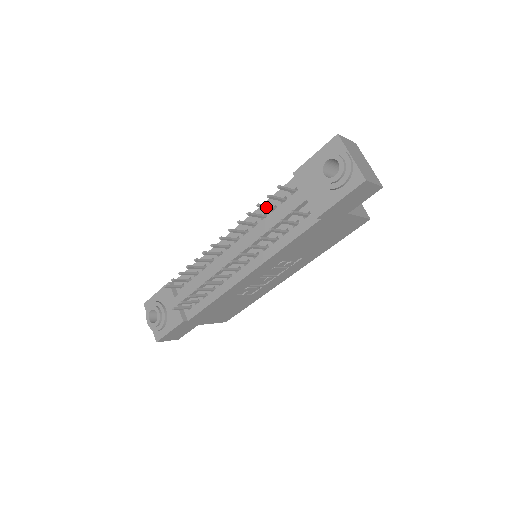
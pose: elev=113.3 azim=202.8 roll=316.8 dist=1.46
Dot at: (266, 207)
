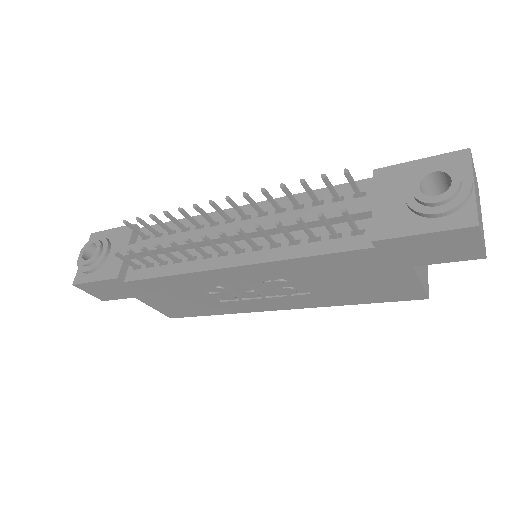
Dot at: (310, 192)
